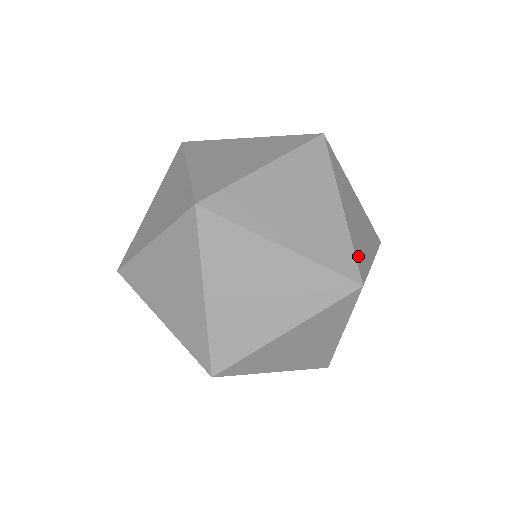
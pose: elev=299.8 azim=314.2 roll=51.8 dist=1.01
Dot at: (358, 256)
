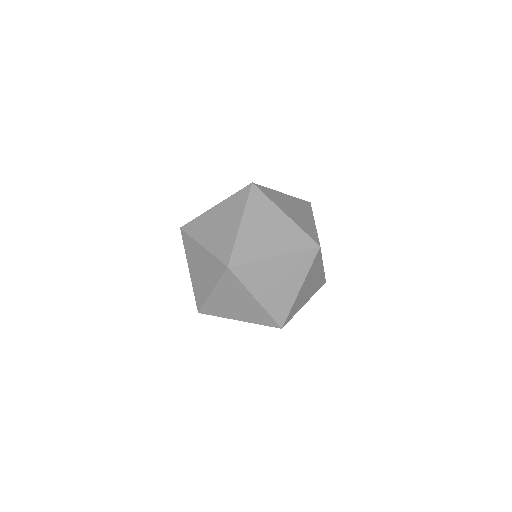
Dot at: (309, 233)
